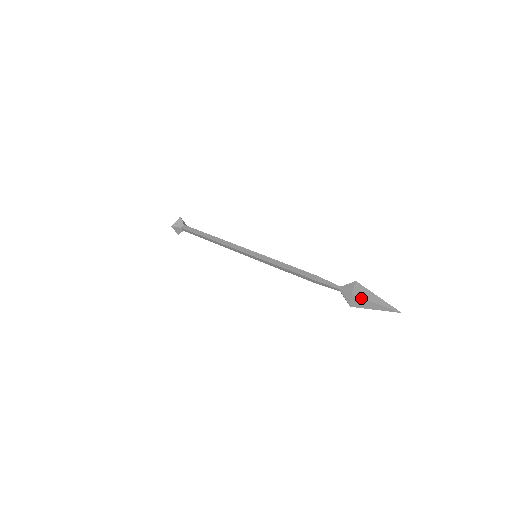
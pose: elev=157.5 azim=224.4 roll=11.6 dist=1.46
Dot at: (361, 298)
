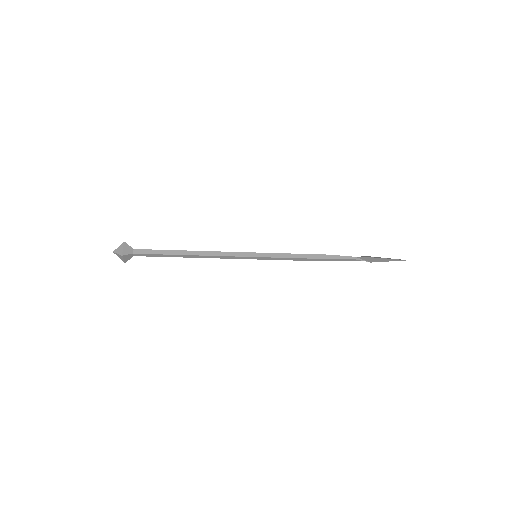
Dot at: (376, 258)
